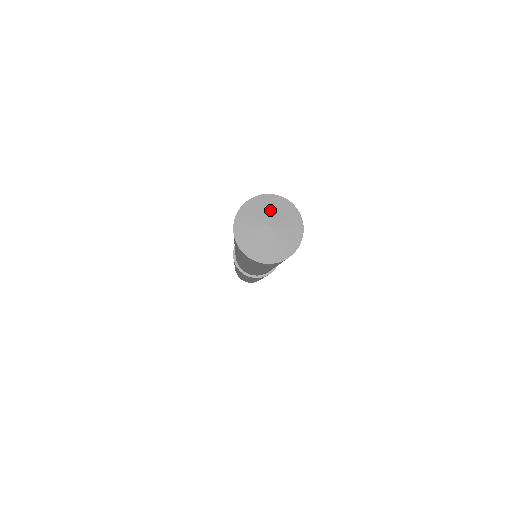
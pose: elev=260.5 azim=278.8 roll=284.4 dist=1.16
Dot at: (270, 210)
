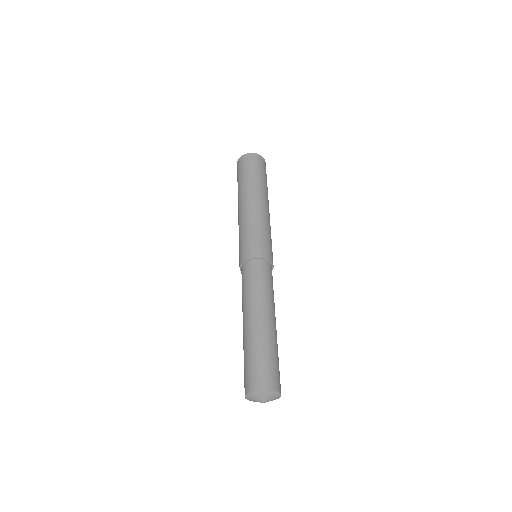
Dot at: (258, 398)
